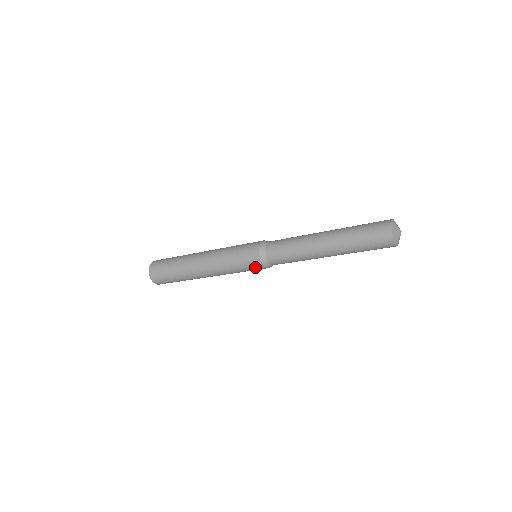
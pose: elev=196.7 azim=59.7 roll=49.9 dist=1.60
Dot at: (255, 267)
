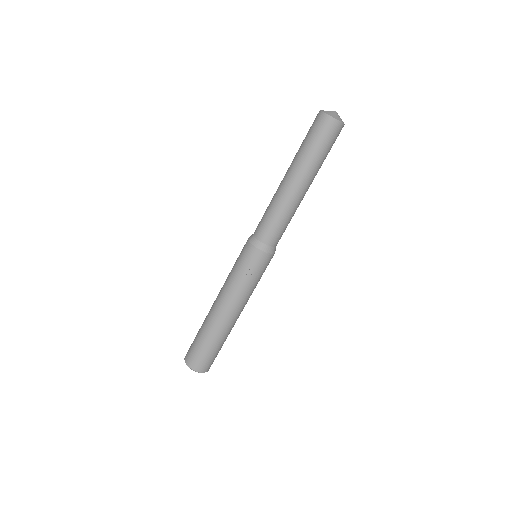
Dot at: (245, 251)
